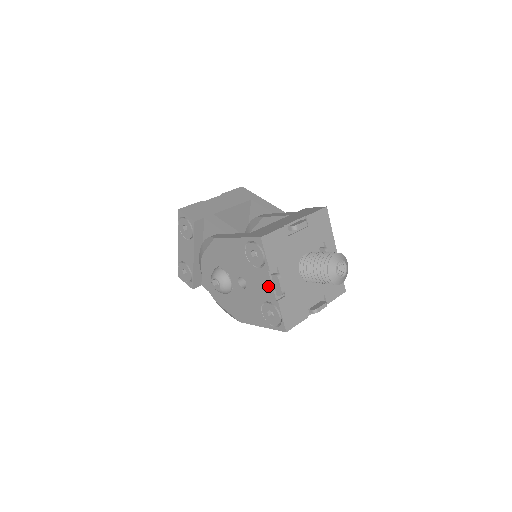
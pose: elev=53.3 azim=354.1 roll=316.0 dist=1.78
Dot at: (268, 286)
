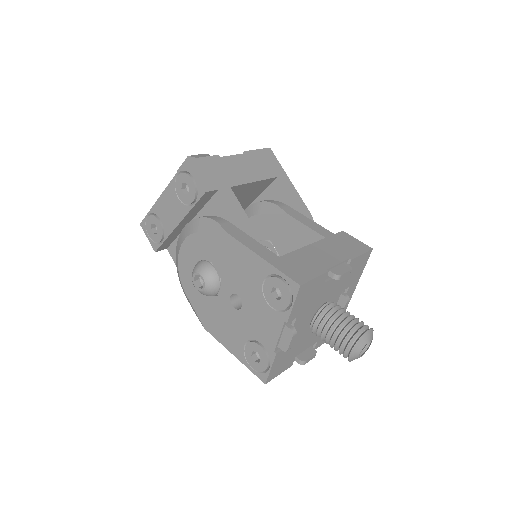
Dot at: (273, 333)
